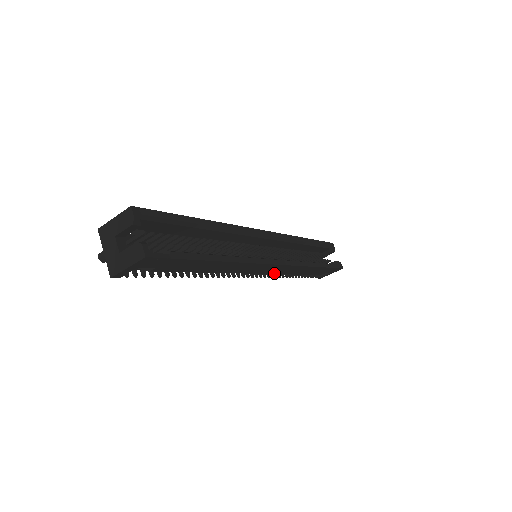
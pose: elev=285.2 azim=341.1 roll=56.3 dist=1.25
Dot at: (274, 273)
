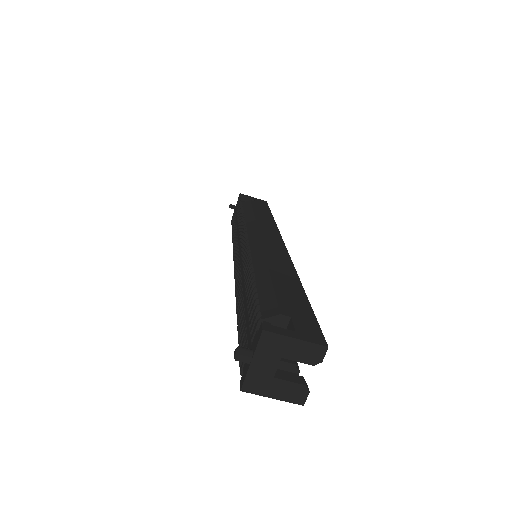
Dot at: occluded
